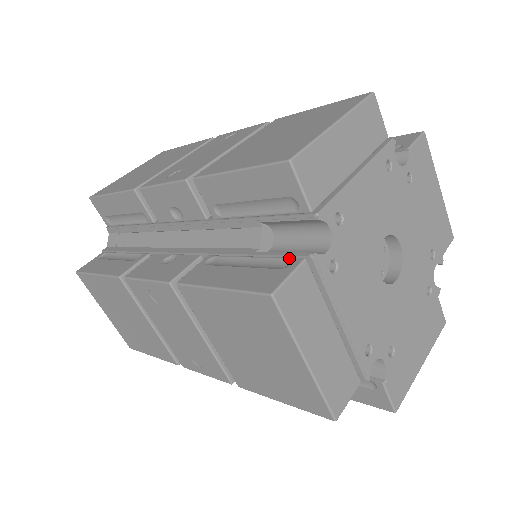
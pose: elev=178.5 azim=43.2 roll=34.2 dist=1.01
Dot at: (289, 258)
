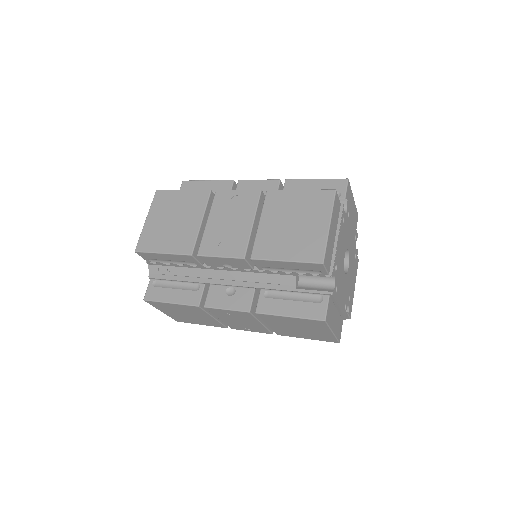
Dot at: (320, 295)
